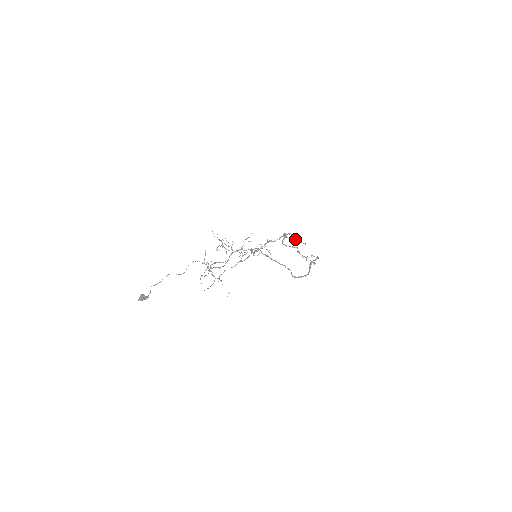
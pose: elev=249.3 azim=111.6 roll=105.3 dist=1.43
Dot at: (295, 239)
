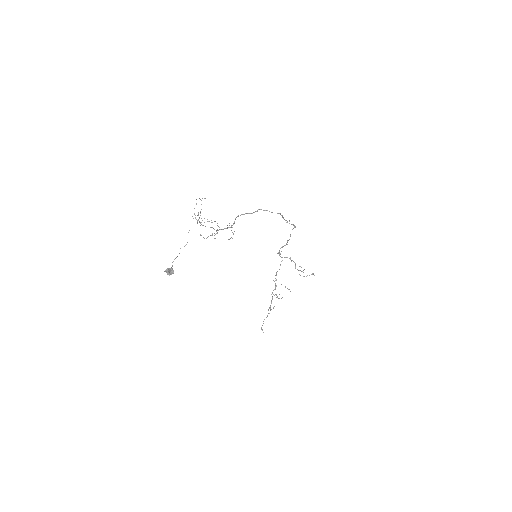
Dot at: (295, 264)
